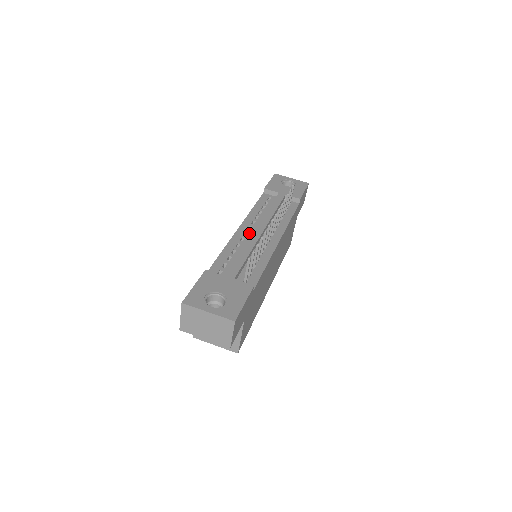
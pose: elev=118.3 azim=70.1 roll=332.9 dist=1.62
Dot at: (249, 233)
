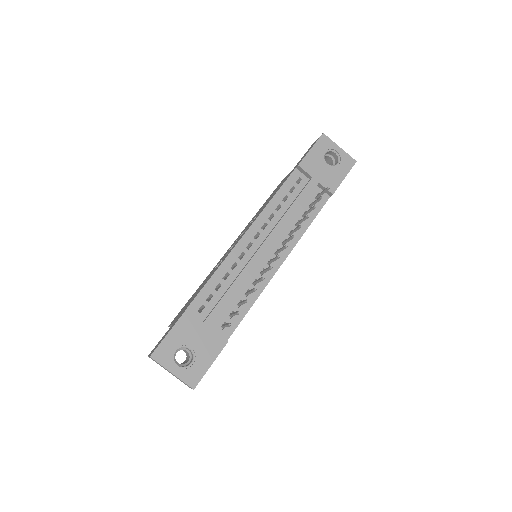
Dot at: (253, 246)
